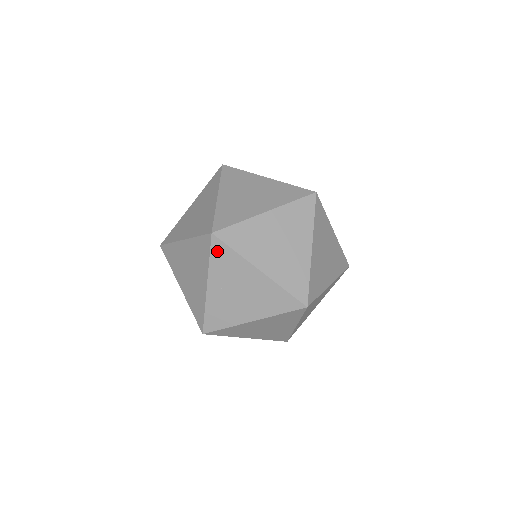
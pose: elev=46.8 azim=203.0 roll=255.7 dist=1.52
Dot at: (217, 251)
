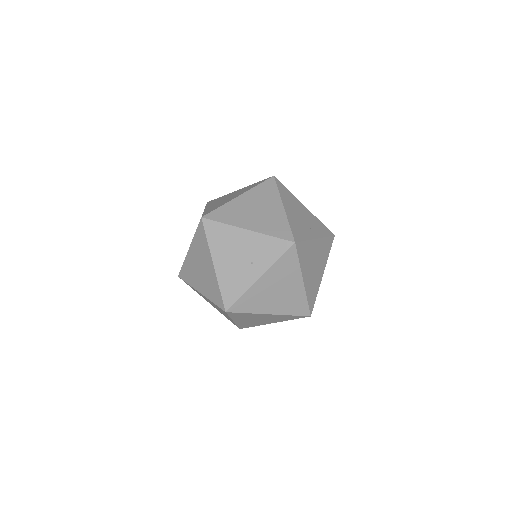
Dot at: occluded
